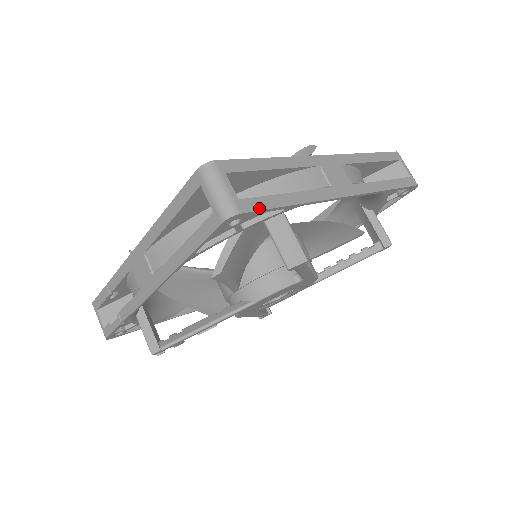
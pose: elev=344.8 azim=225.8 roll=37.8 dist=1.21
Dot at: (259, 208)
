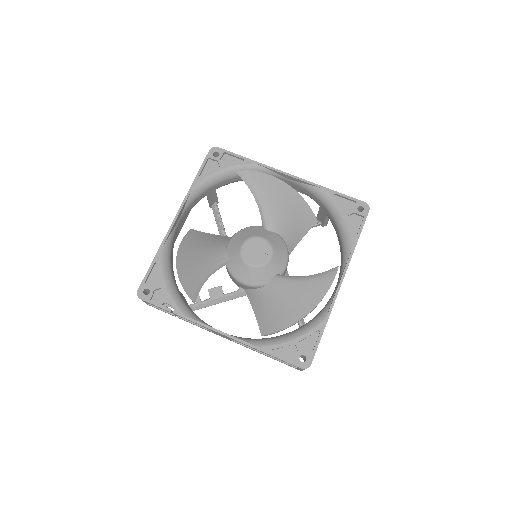
Dot at: occluded
